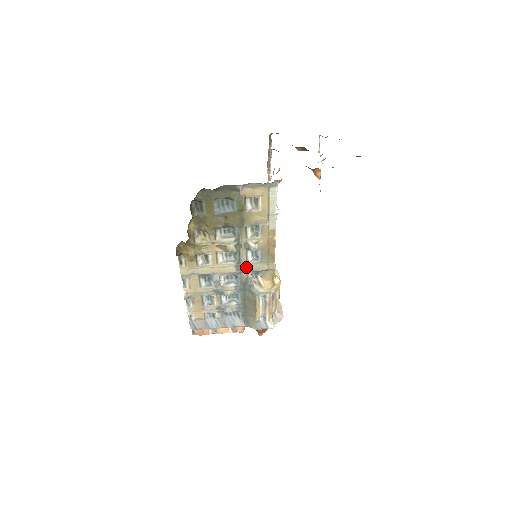
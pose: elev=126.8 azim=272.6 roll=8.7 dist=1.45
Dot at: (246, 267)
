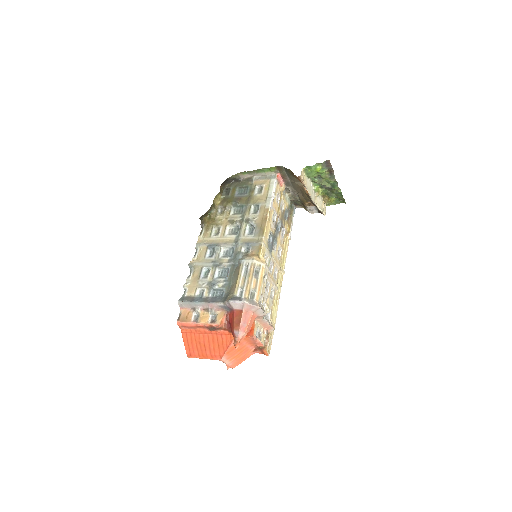
Dot at: (242, 240)
